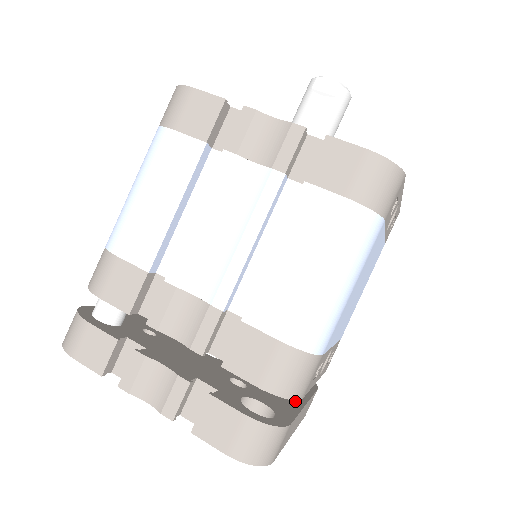
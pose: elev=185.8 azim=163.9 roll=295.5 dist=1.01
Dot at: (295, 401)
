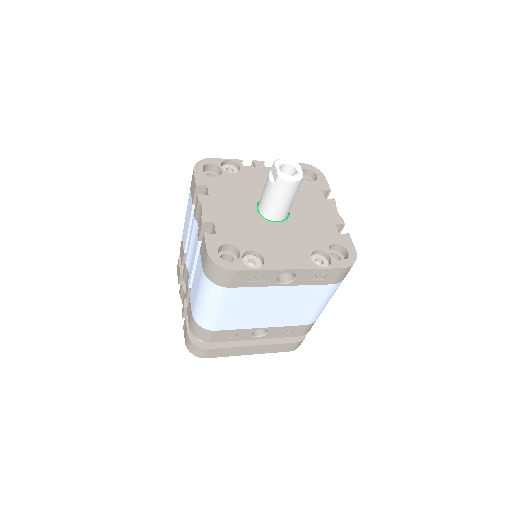
Dot at: (245, 341)
